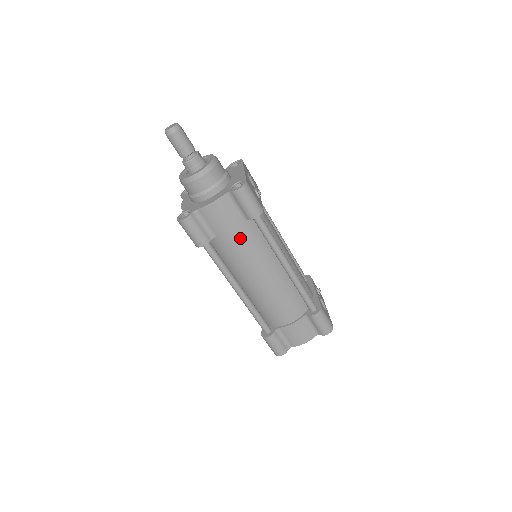
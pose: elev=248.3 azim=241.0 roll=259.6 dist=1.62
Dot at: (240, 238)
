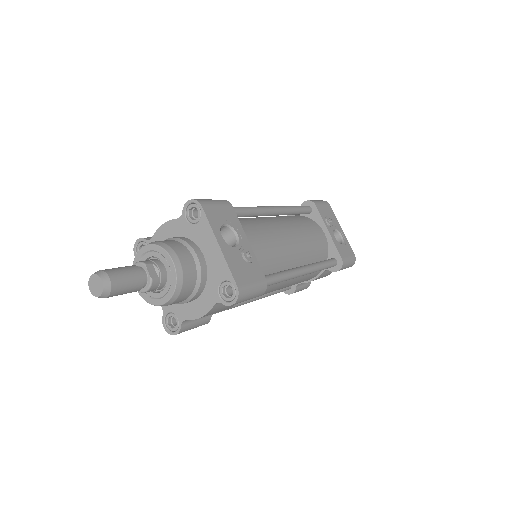
Dot at: occluded
